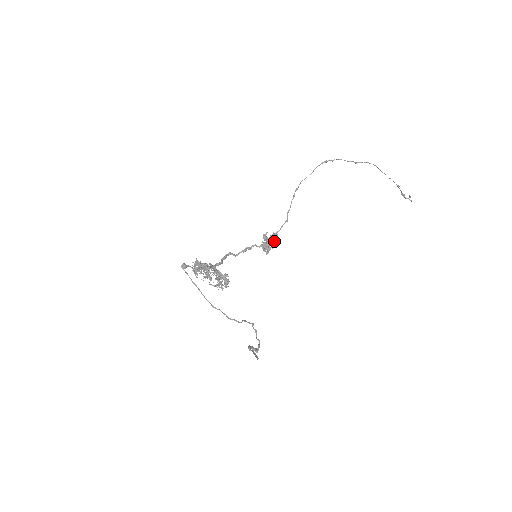
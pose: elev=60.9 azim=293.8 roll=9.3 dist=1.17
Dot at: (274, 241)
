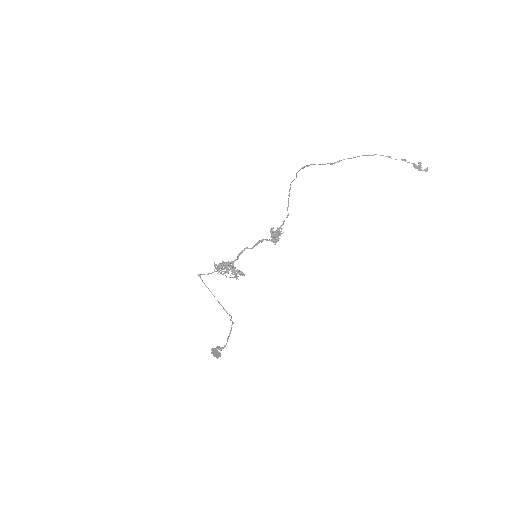
Dot at: (280, 234)
